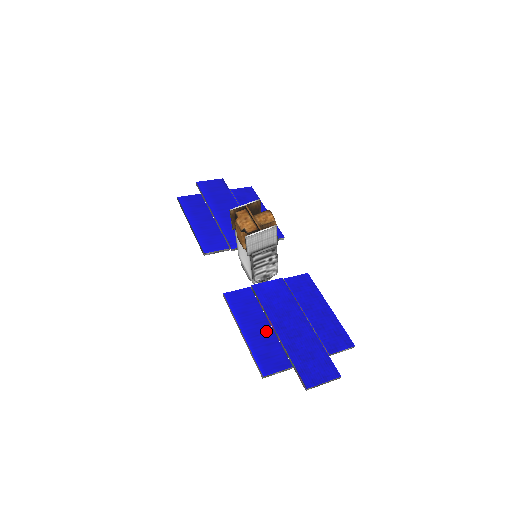
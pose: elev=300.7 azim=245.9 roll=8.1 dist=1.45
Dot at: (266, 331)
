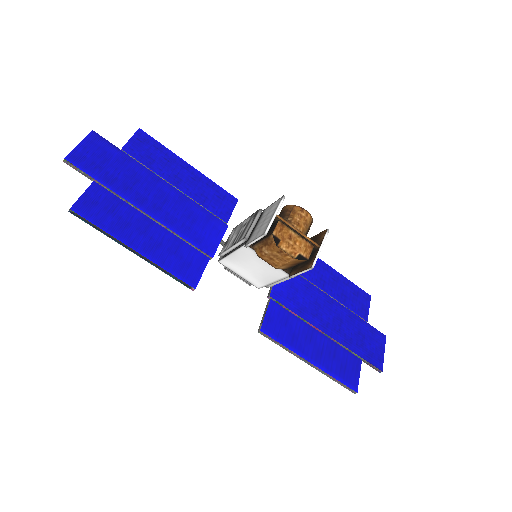
Dot at: (322, 342)
